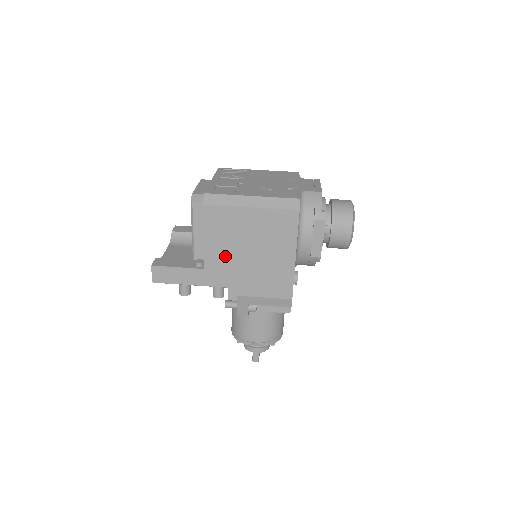
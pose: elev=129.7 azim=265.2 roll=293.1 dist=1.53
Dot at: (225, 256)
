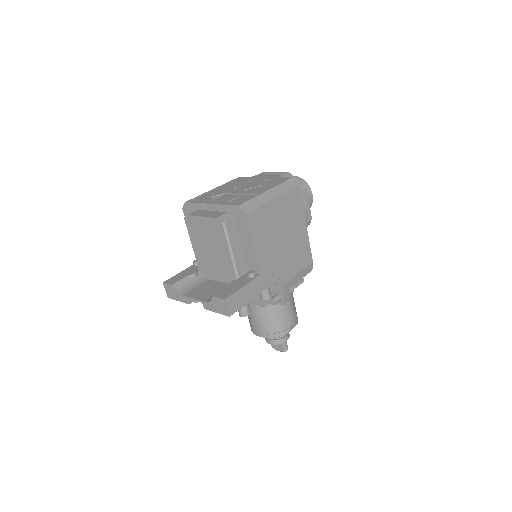
Dot at: (270, 252)
